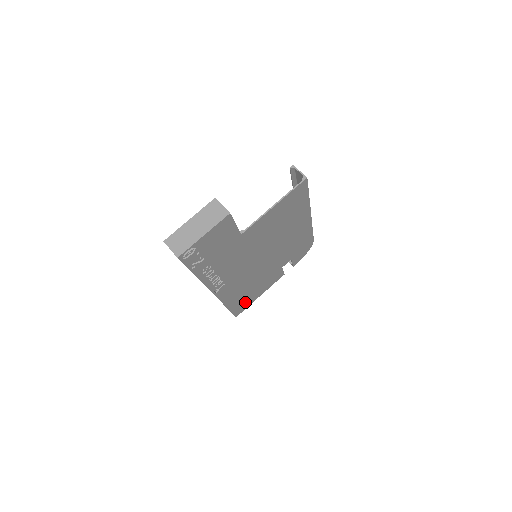
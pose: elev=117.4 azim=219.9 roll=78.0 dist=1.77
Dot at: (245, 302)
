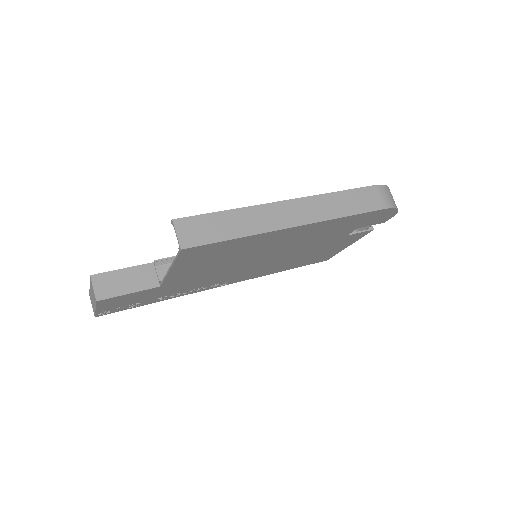
Dot at: (320, 257)
